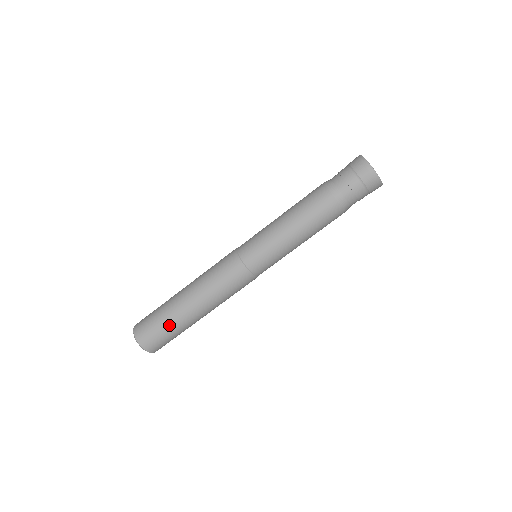
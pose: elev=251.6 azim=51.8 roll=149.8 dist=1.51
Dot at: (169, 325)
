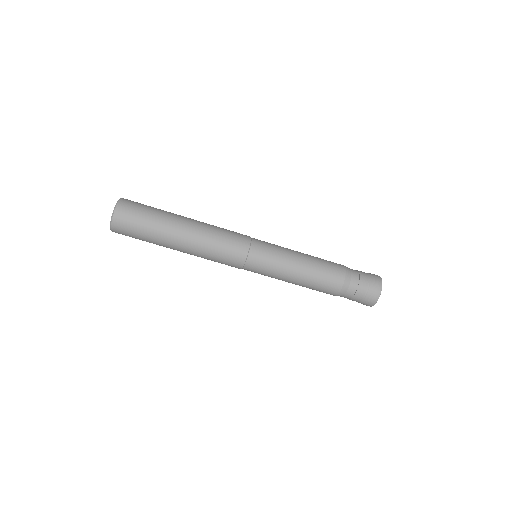
Dot at: (150, 234)
